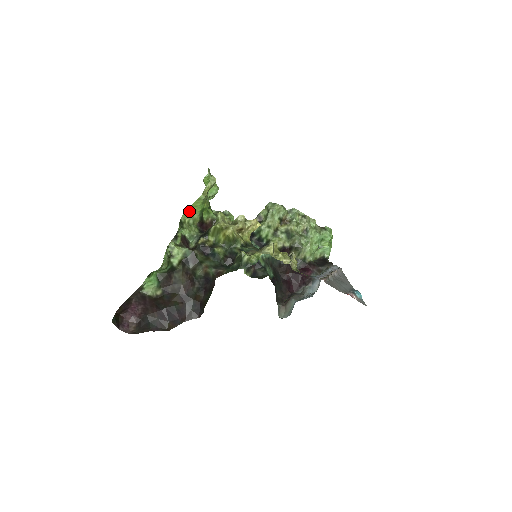
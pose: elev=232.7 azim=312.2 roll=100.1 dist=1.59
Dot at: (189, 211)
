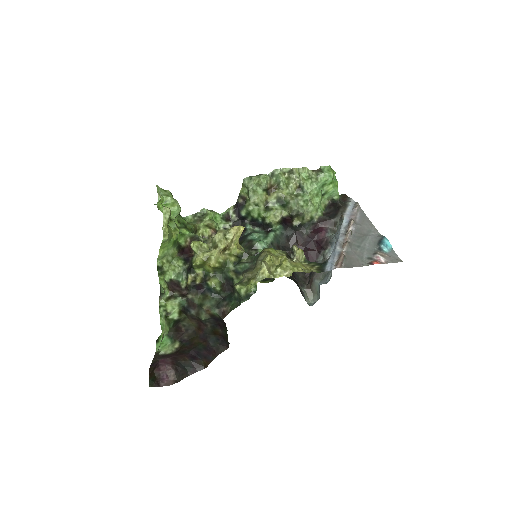
Dot at: (161, 255)
